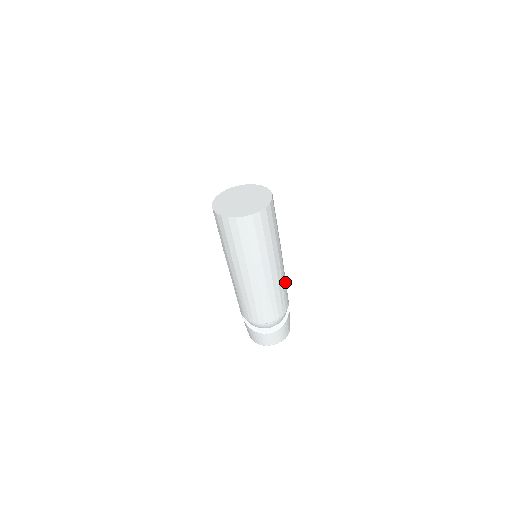
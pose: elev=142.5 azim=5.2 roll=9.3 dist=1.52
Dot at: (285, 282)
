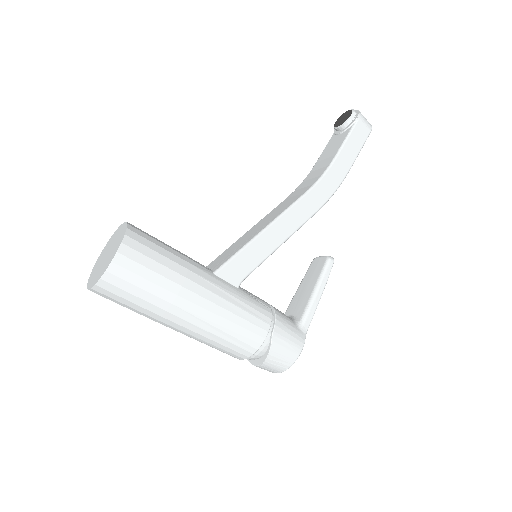
Dot at: (232, 322)
